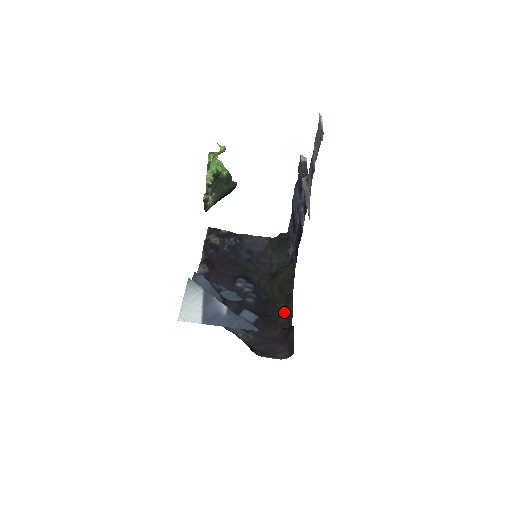
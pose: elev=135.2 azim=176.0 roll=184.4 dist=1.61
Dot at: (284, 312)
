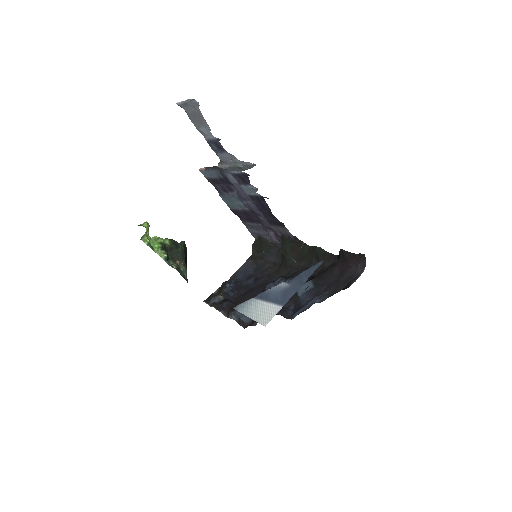
Dot at: (322, 260)
